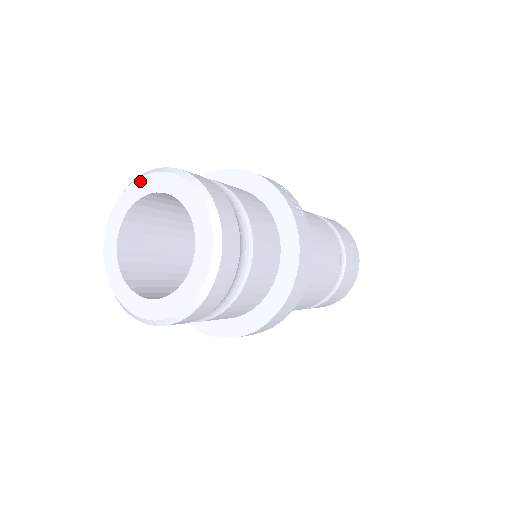
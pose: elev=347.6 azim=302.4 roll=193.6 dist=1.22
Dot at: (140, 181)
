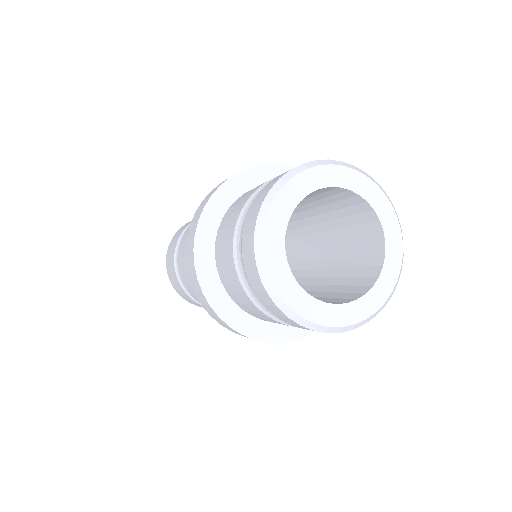
Dot at: (304, 174)
